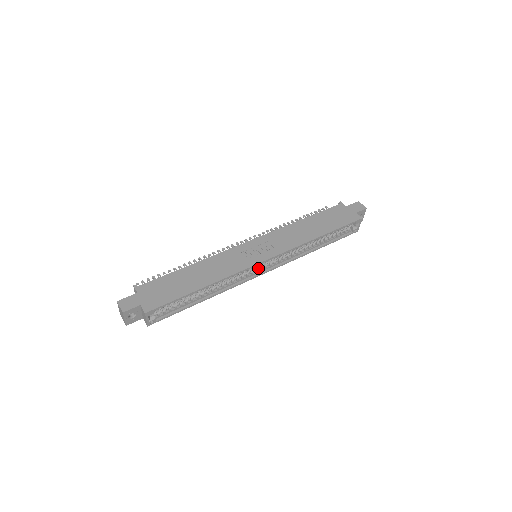
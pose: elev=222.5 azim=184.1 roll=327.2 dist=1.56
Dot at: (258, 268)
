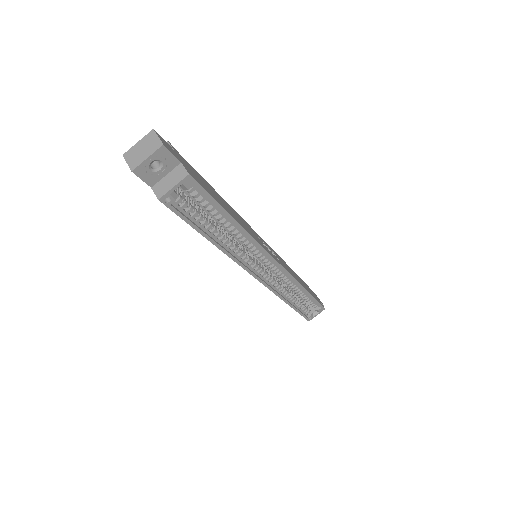
Dot at: (260, 267)
